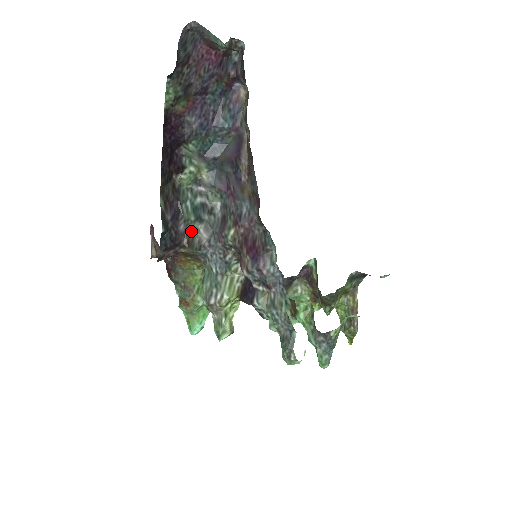
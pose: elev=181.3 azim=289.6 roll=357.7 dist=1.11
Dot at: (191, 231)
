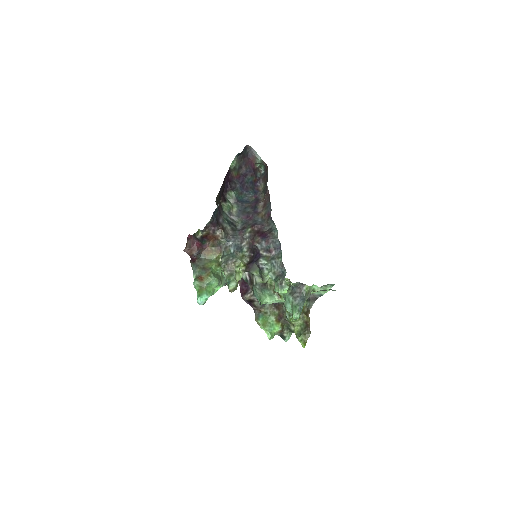
Dot at: (224, 226)
